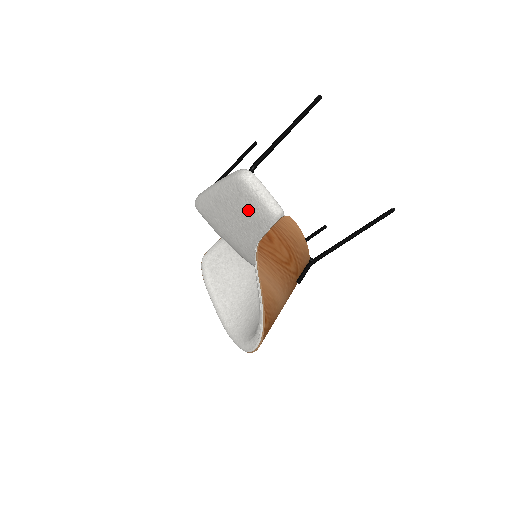
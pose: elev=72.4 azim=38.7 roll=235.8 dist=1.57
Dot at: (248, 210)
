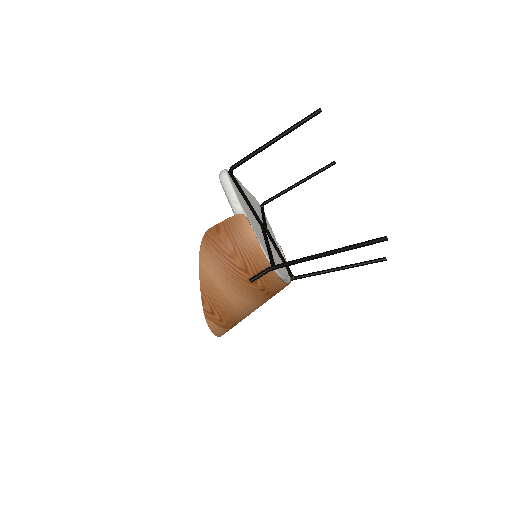
Dot at: occluded
